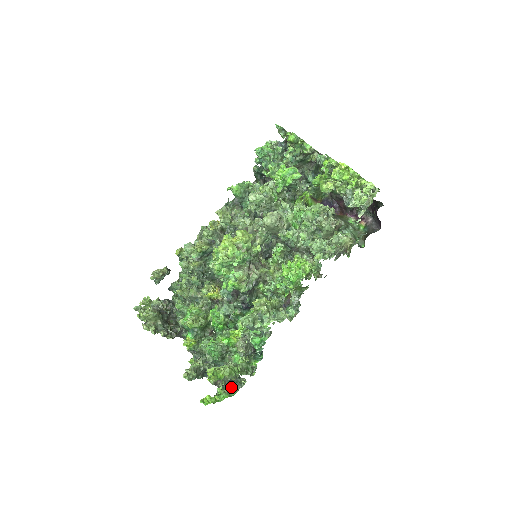
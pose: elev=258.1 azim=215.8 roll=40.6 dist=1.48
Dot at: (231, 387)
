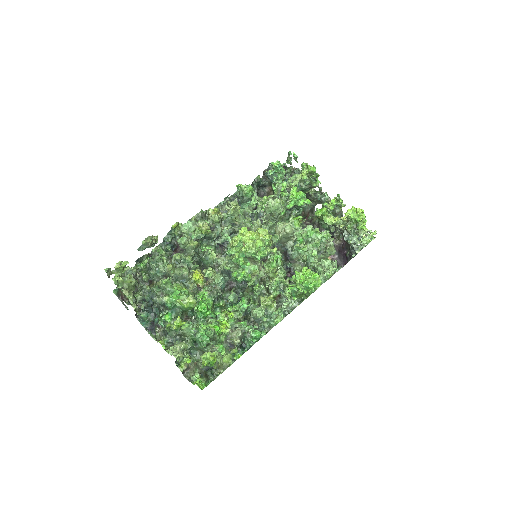
Dot at: (207, 377)
